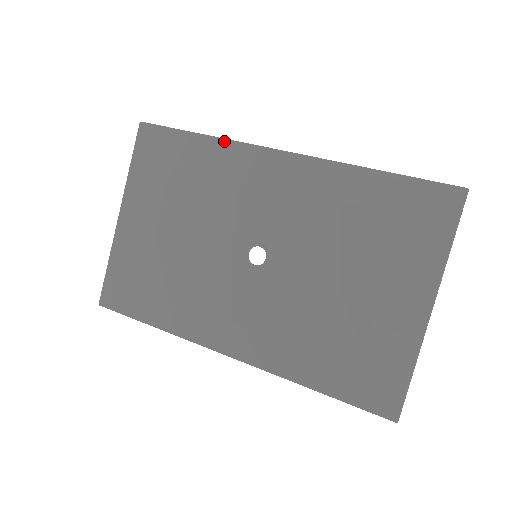
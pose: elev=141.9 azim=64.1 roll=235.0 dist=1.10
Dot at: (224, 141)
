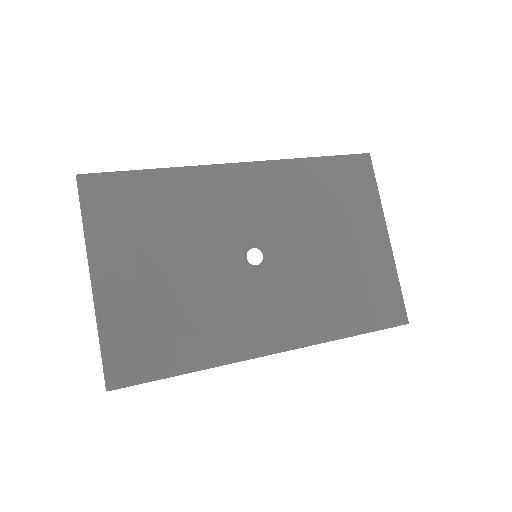
Dot at: (183, 169)
